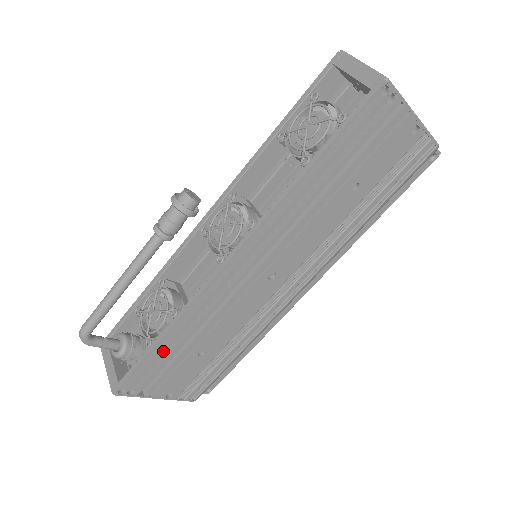
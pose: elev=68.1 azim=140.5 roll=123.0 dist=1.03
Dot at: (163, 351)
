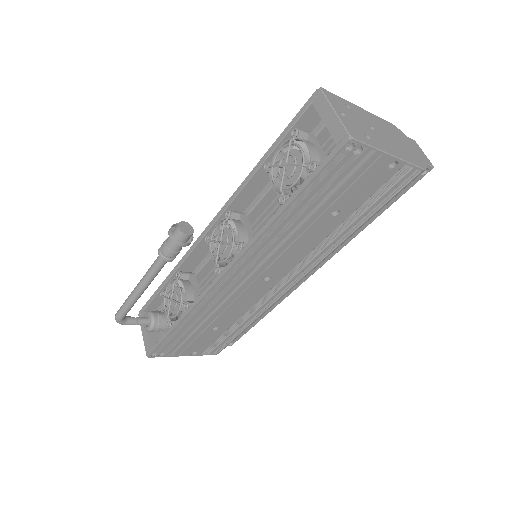
Dot at: (181, 331)
